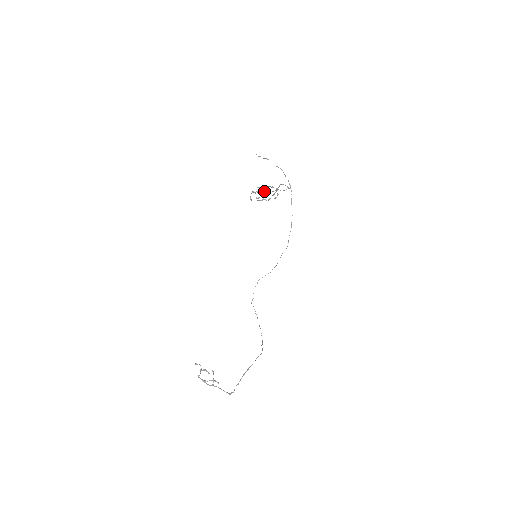
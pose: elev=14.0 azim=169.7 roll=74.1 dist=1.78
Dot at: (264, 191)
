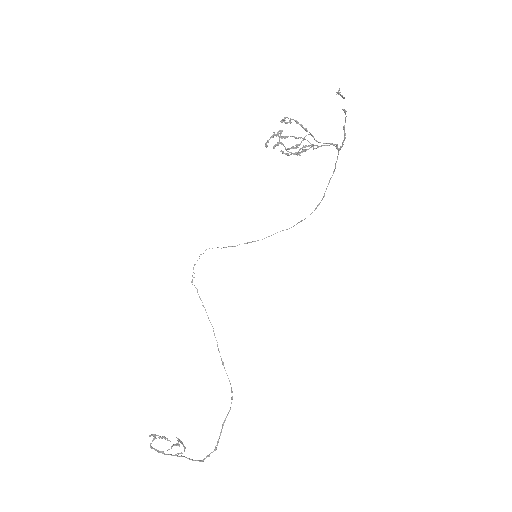
Dot at: (306, 150)
